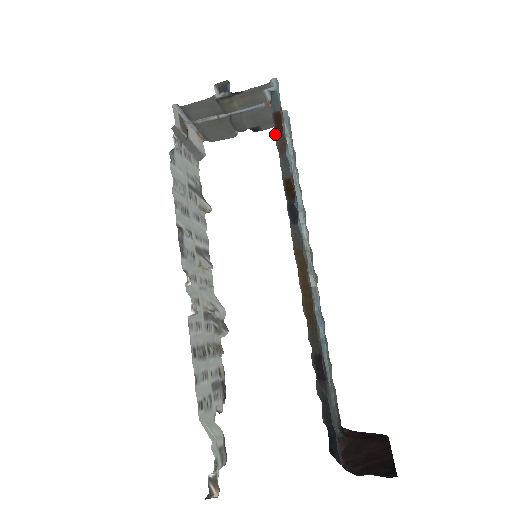
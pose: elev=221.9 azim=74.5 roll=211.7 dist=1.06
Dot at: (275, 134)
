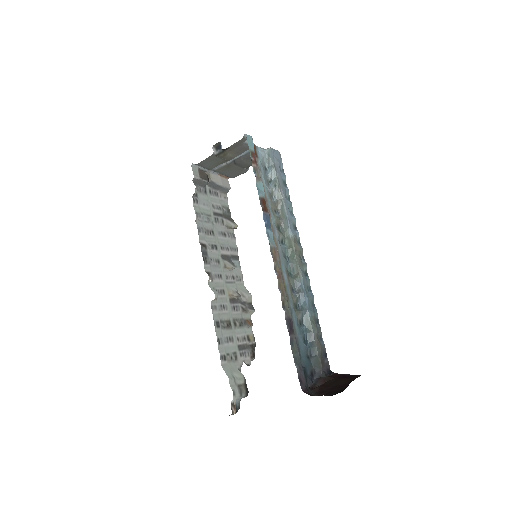
Dot at: occluded
